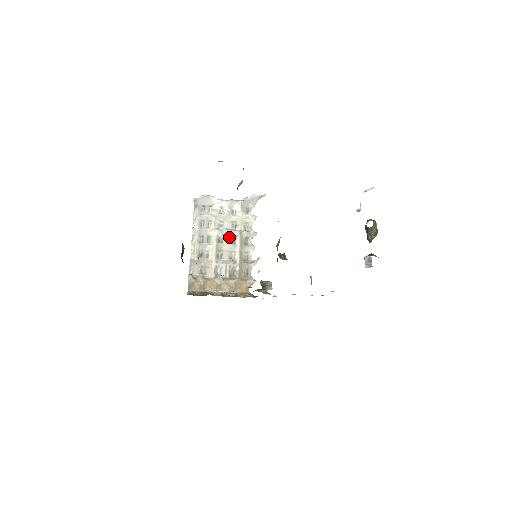
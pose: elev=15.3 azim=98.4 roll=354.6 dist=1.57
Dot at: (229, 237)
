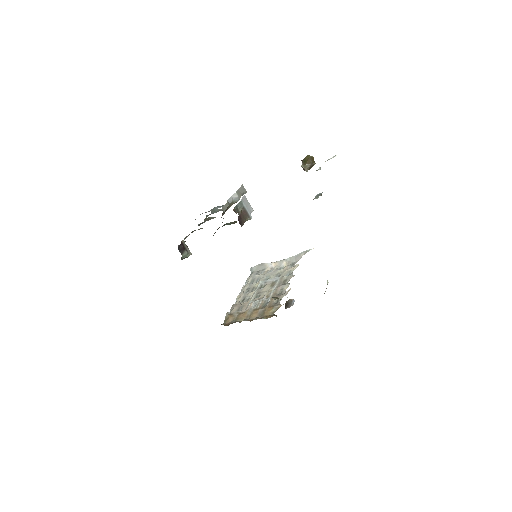
Dot at: (270, 283)
